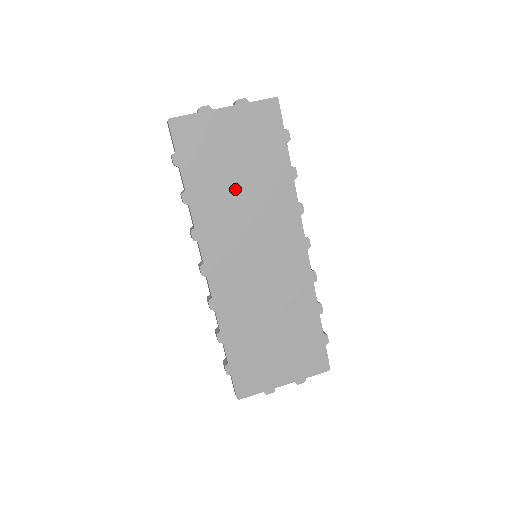
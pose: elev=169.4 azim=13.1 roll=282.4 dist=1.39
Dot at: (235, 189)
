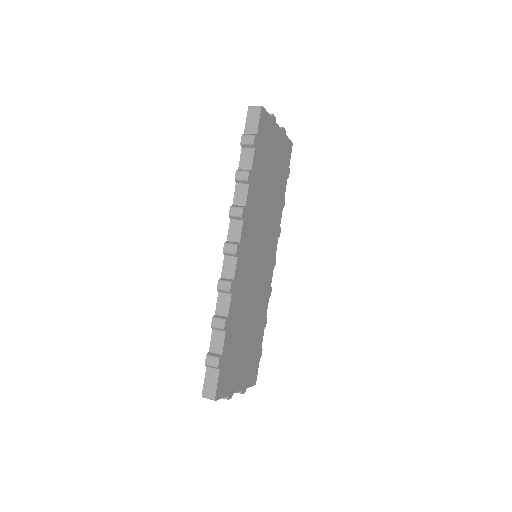
Dot at: (266, 191)
